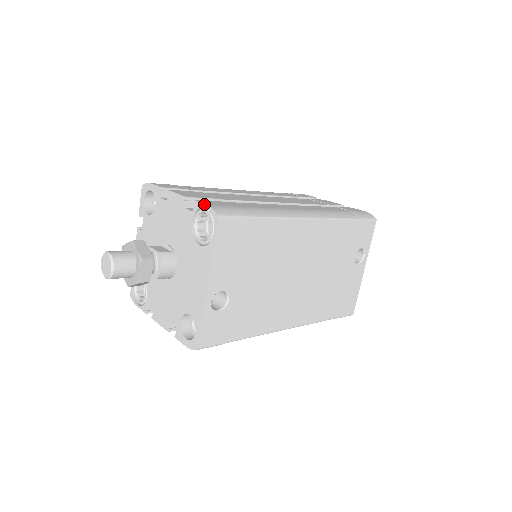
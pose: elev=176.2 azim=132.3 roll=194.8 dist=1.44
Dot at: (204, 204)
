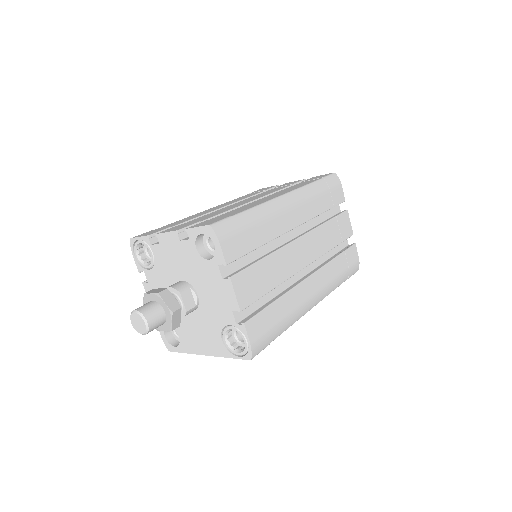
Dot at: (249, 340)
